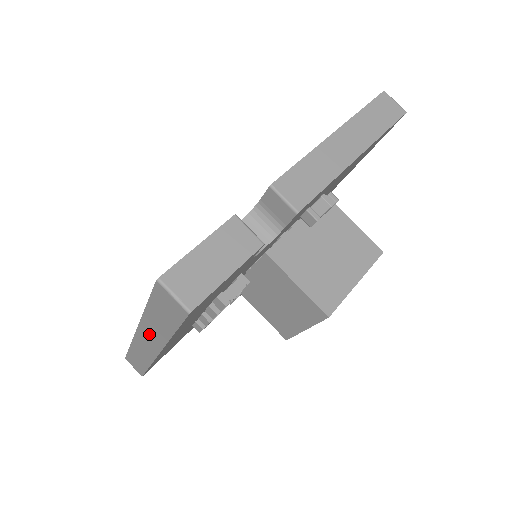
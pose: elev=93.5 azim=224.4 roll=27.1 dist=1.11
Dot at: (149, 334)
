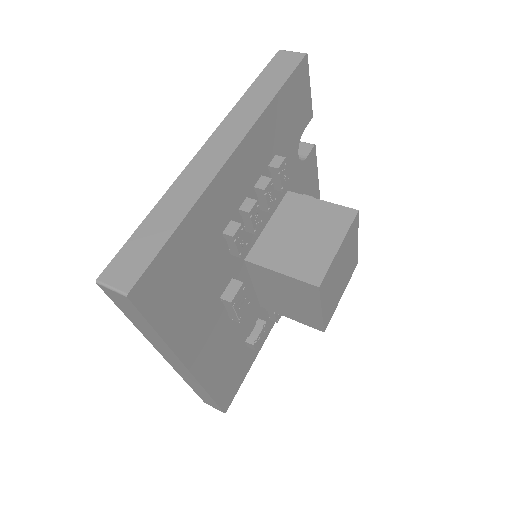
Dot at: (233, 125)
